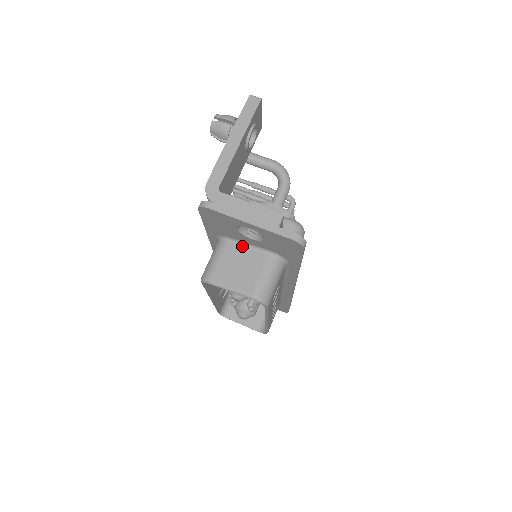
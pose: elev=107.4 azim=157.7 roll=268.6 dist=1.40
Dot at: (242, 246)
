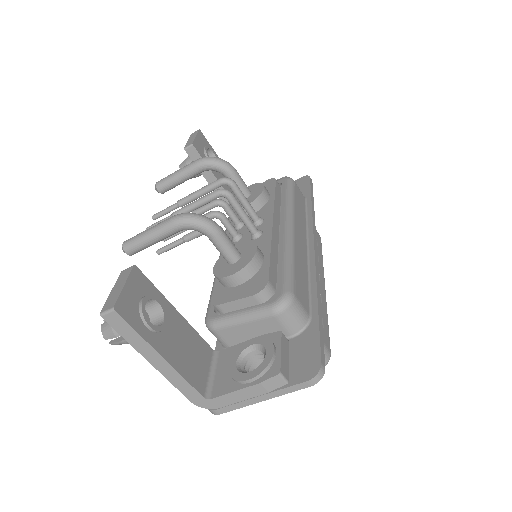
Dot at: occluded
